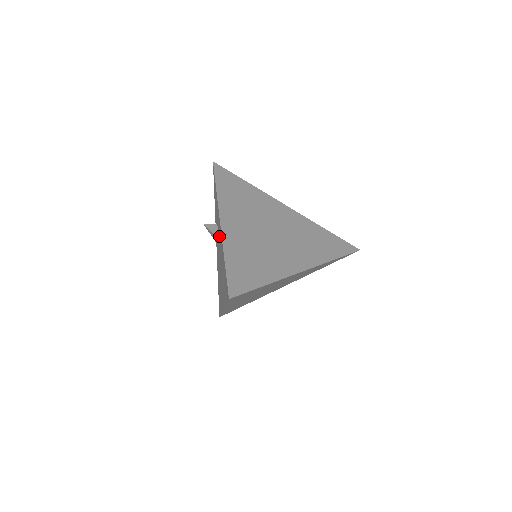
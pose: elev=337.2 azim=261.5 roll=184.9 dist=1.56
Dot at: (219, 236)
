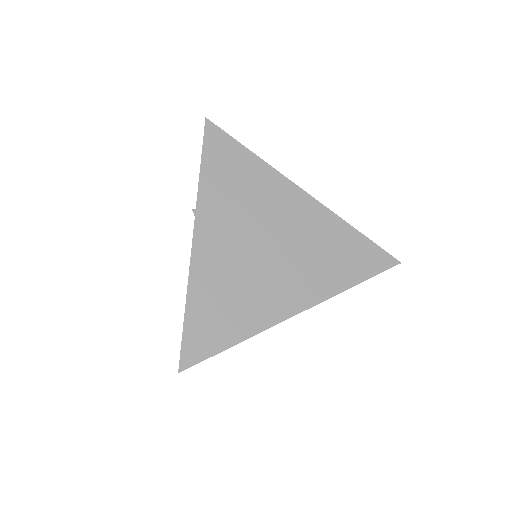
Dot at: occluded
